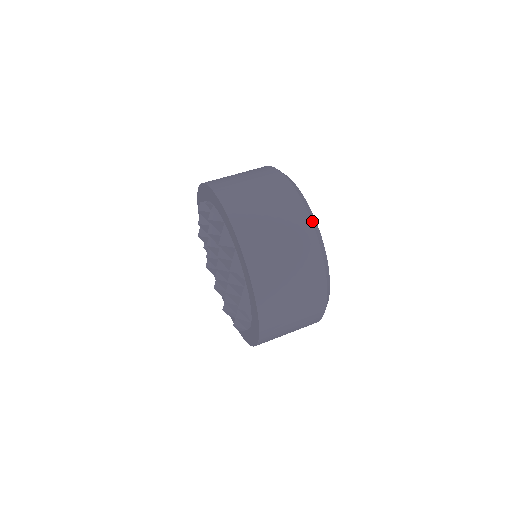
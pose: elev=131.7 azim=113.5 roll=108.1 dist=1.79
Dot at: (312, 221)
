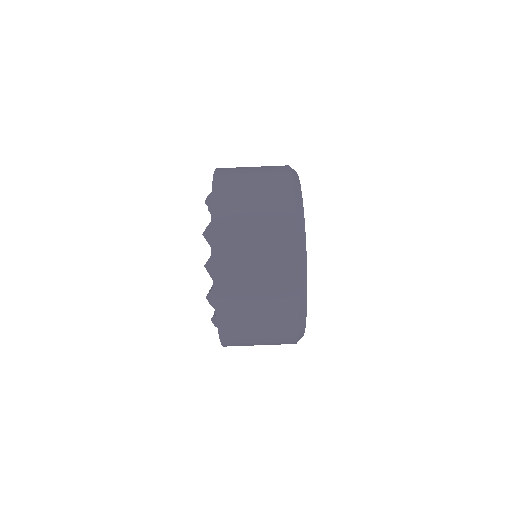
Dot at: (300, 289)
